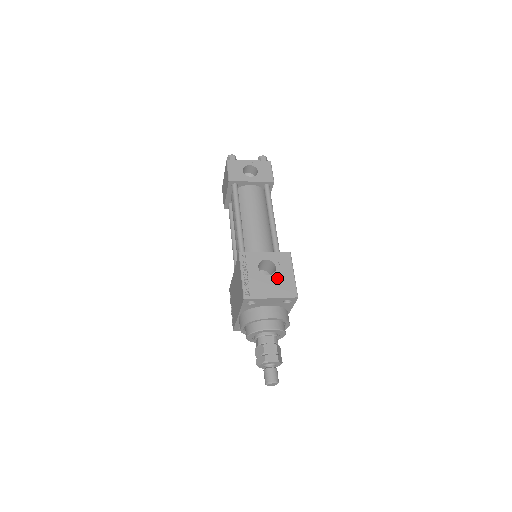
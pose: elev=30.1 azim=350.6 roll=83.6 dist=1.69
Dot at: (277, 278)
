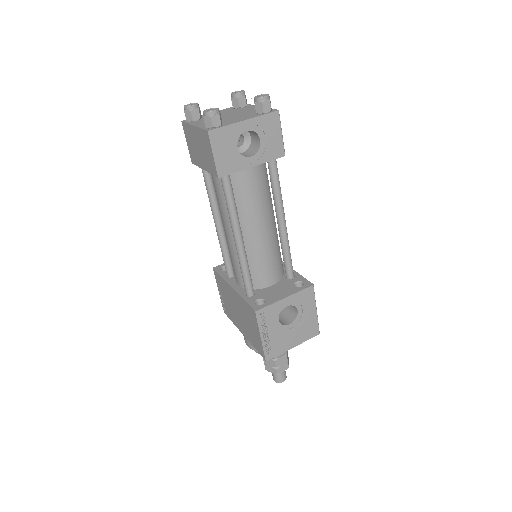
Dot at: (299, 323)
